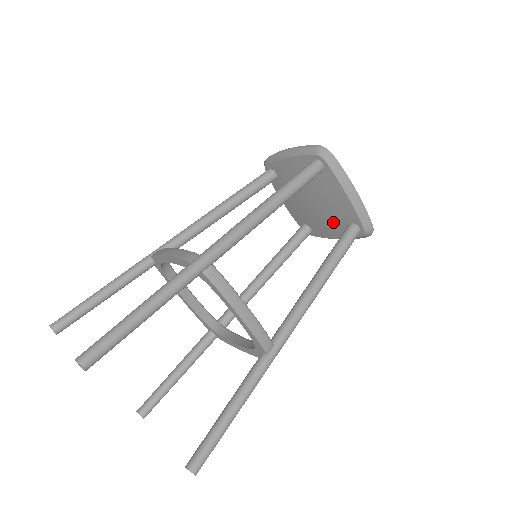
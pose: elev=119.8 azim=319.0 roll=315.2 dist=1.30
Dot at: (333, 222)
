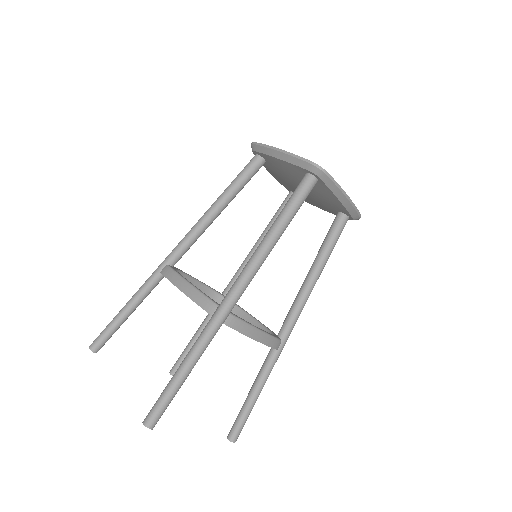
Dot at: (323, 205)
